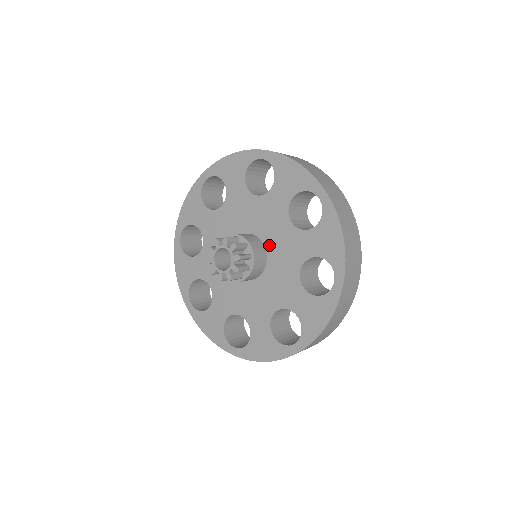
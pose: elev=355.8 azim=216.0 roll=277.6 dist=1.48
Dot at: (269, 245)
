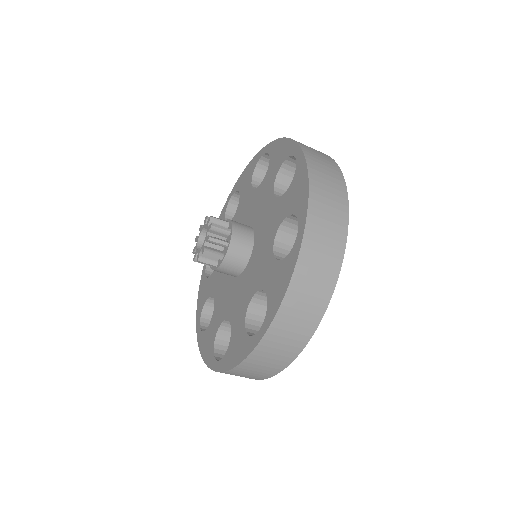
Dot at: (251, 221)
